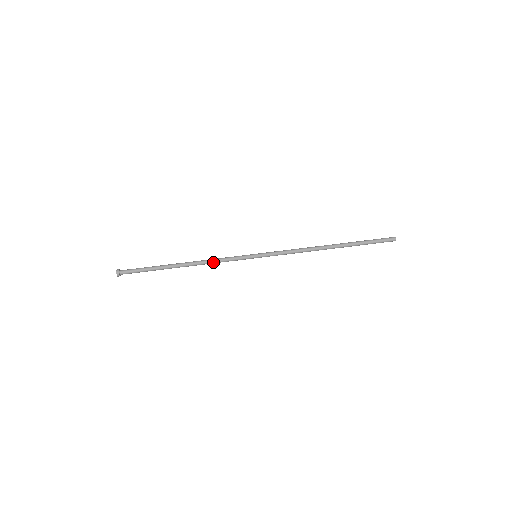
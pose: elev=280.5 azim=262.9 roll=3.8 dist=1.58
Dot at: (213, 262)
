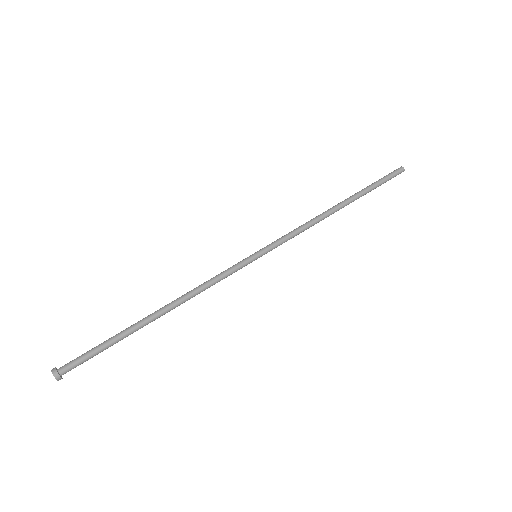
Dot at: (202, 290)
